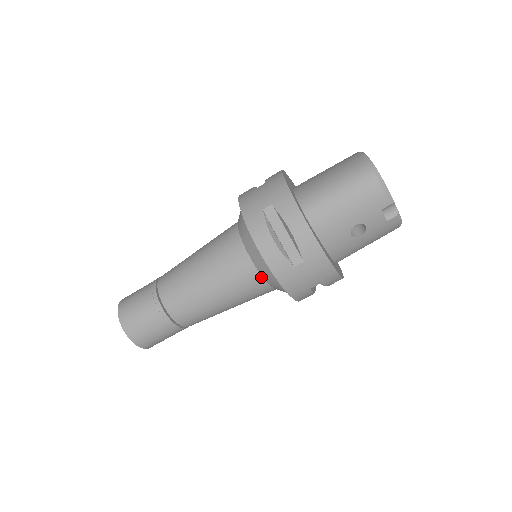
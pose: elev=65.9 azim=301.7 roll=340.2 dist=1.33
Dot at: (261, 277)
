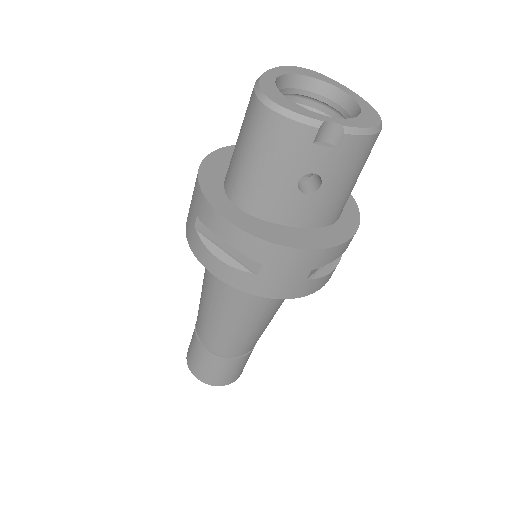
Dot at: occluded
